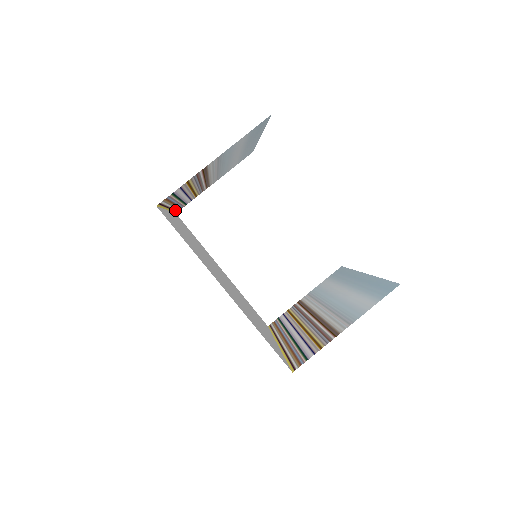
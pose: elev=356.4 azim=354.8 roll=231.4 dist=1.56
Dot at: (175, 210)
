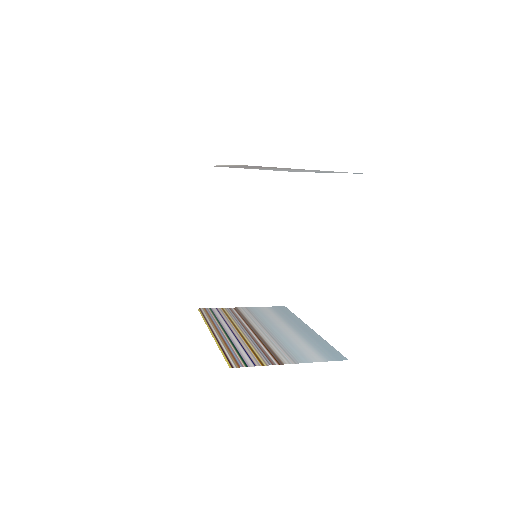
Dot at: occluded
